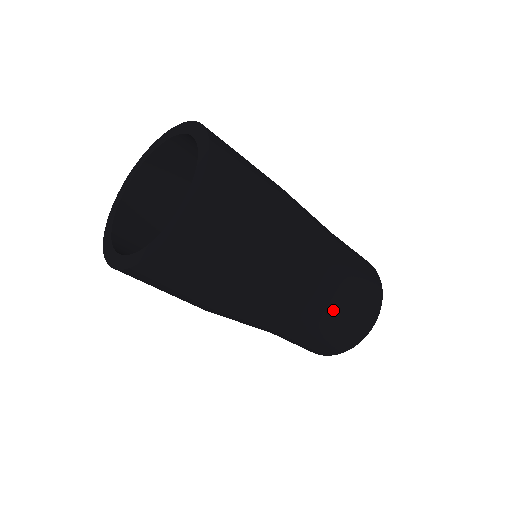
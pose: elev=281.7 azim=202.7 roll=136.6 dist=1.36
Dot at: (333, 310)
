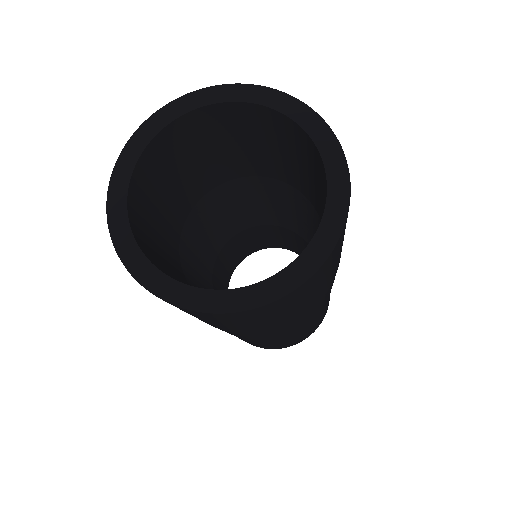
Dot at: (262, 343)
